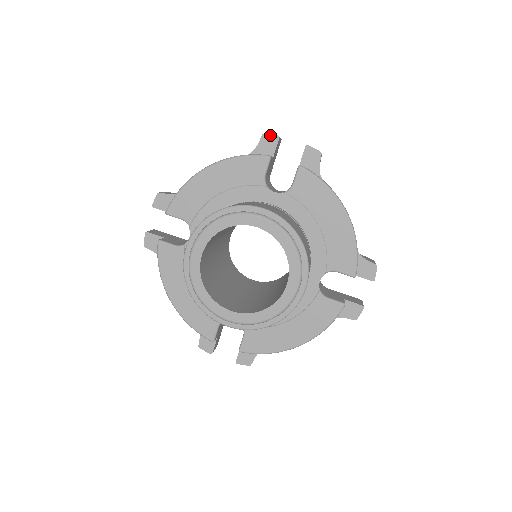
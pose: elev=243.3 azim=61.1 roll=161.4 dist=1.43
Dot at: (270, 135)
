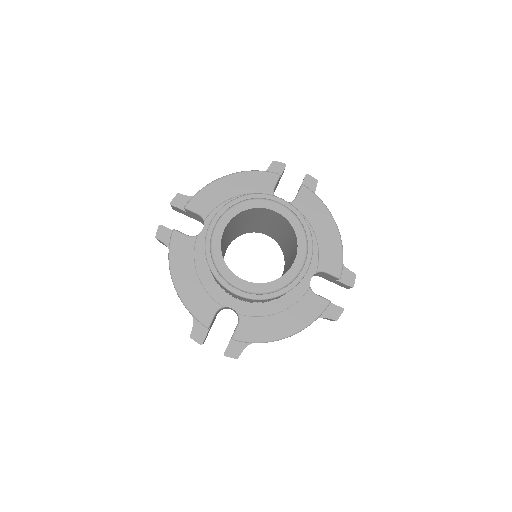
Dot at: (279, 162)
